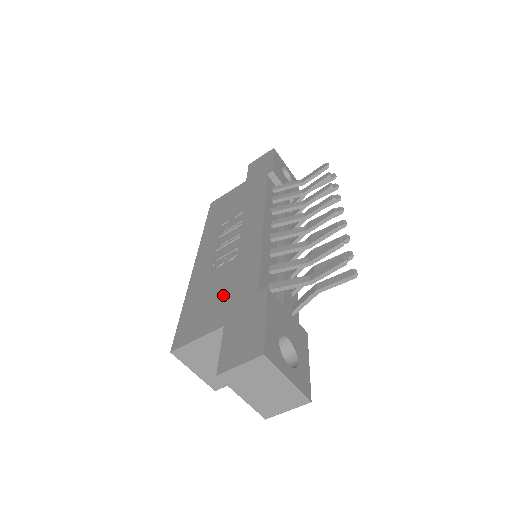
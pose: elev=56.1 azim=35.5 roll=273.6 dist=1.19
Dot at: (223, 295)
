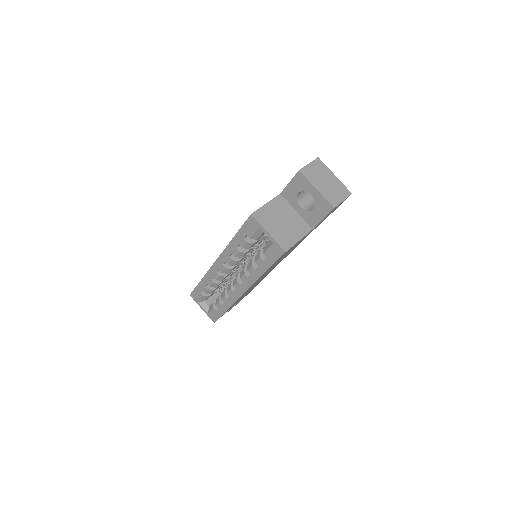
Dot at: occluded
